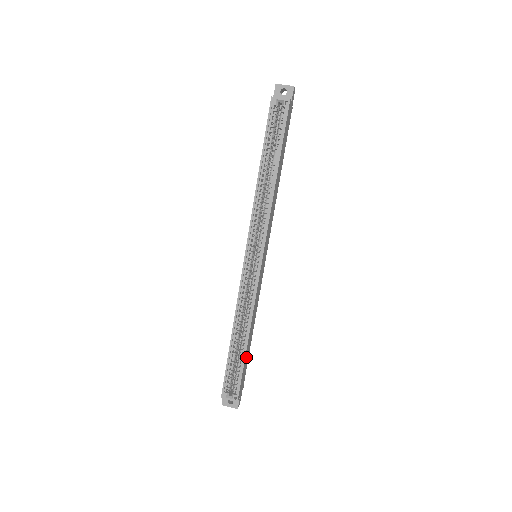
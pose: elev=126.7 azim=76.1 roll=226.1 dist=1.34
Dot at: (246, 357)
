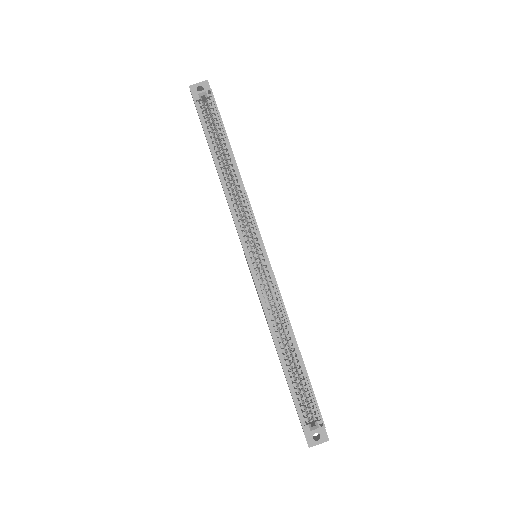
Dot at: occluded
